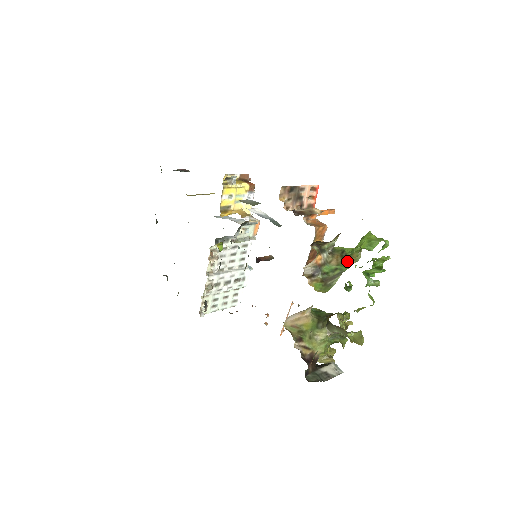
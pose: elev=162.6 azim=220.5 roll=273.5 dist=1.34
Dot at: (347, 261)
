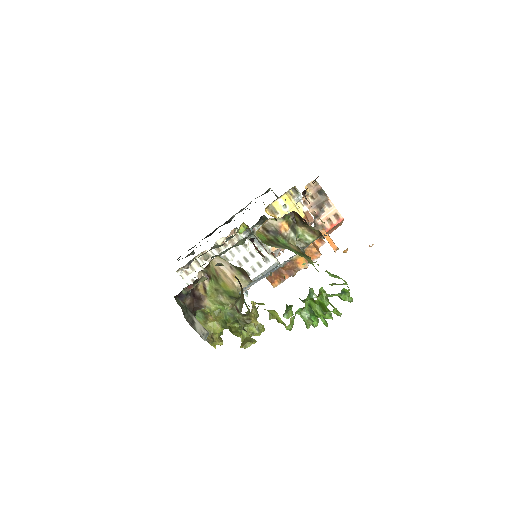
Dot at: (302, 255)
